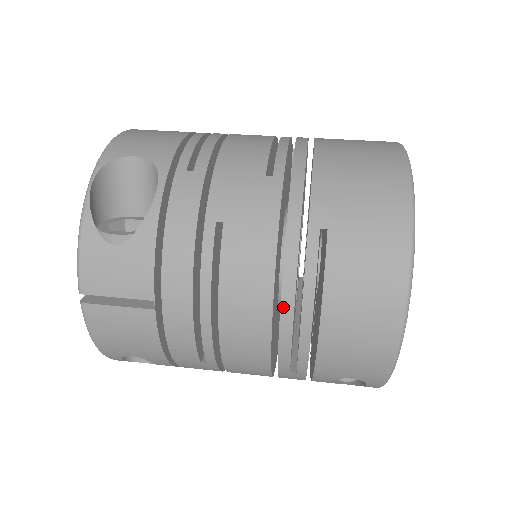
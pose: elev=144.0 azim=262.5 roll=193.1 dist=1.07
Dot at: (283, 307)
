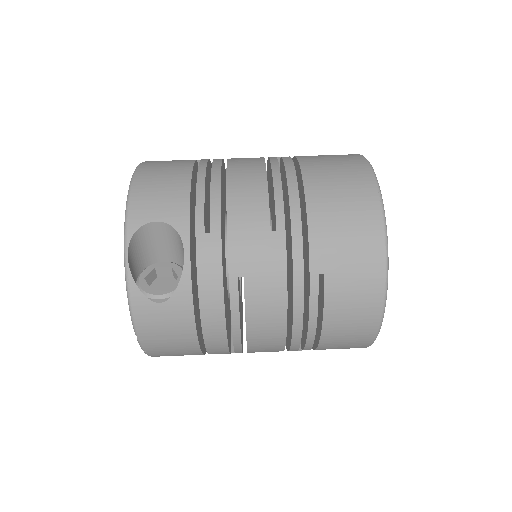
Dot at: (294, 327)
